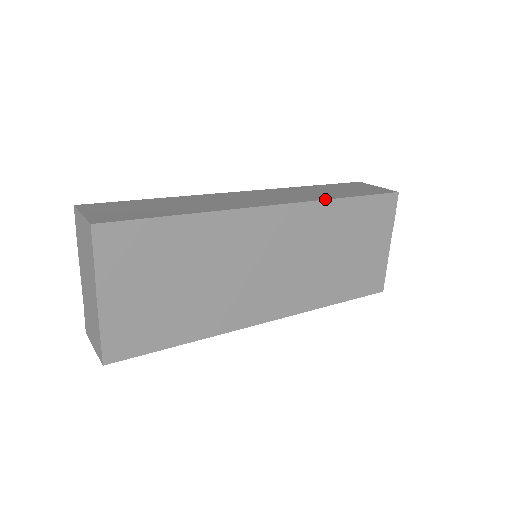
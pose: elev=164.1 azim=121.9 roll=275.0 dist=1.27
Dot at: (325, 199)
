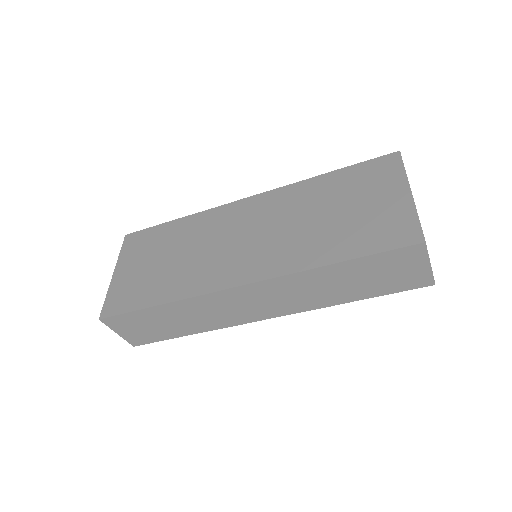
Dot at: (296, 182)
